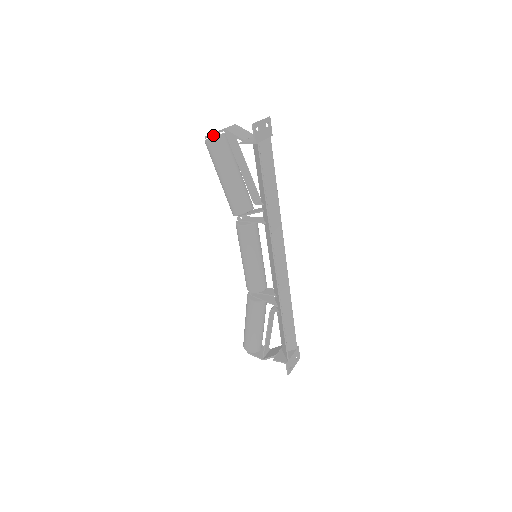
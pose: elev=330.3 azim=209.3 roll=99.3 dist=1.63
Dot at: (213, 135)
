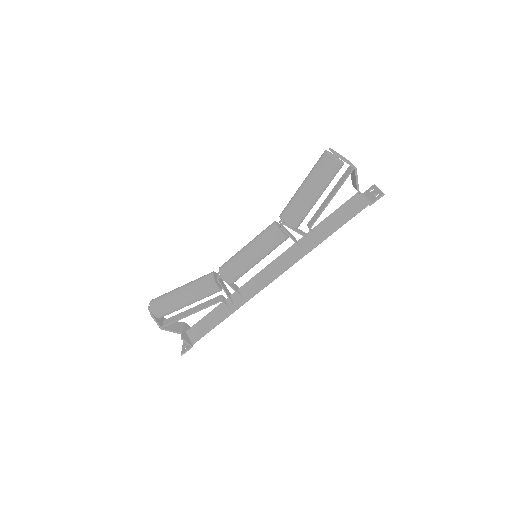
Dot at: occluded
